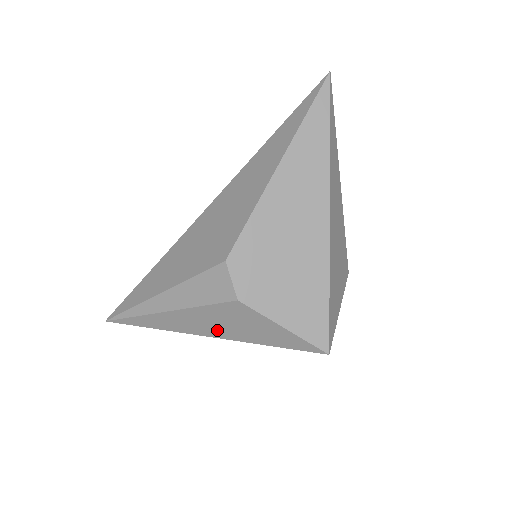
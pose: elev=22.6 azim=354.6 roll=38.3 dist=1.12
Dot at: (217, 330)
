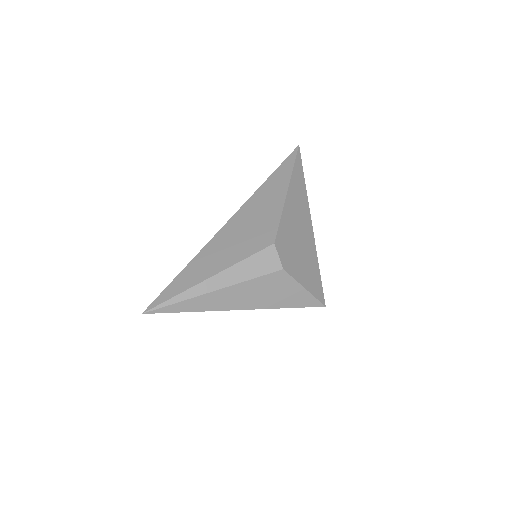
Dot at: (253, 301)
